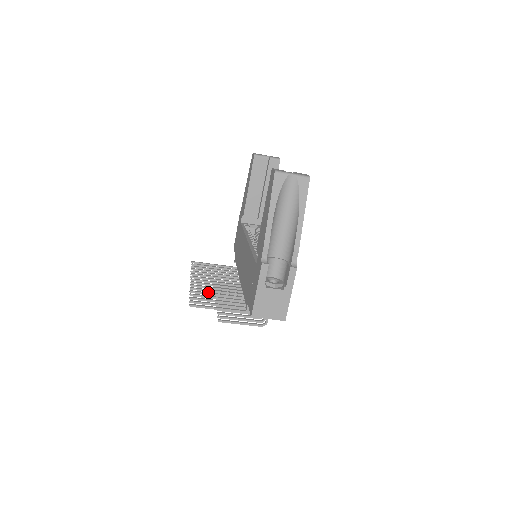
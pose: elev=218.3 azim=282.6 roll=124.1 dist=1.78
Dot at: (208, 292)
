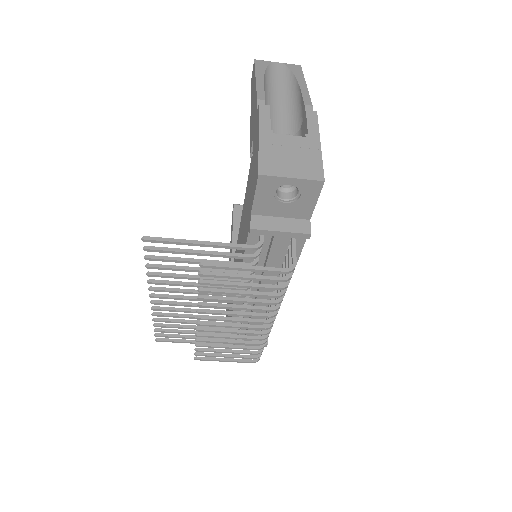
Dot at: (180, 275)
